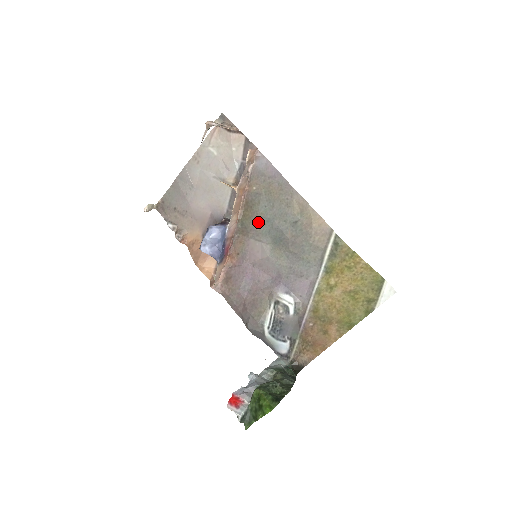
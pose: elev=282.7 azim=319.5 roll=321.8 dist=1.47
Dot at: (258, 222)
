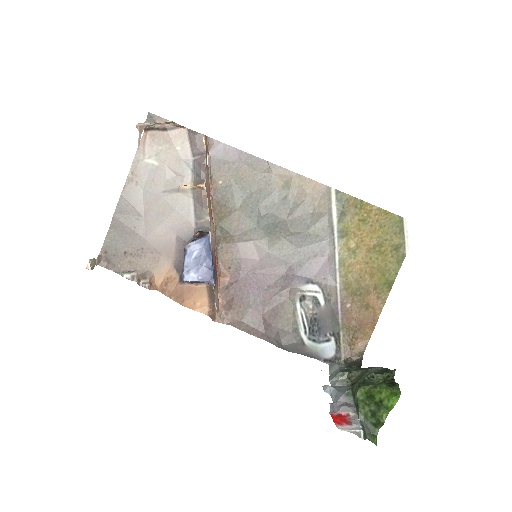
Dot at: (240, 218)
